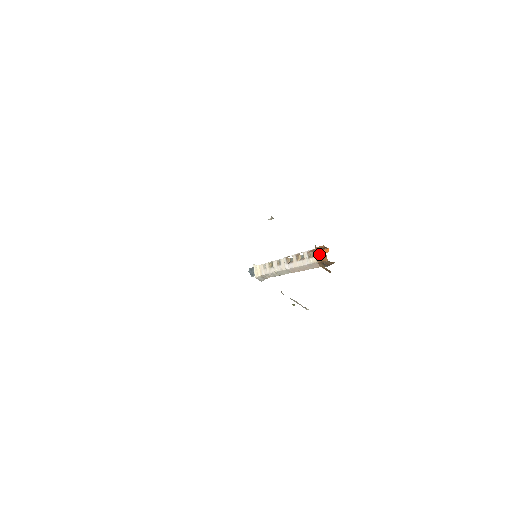
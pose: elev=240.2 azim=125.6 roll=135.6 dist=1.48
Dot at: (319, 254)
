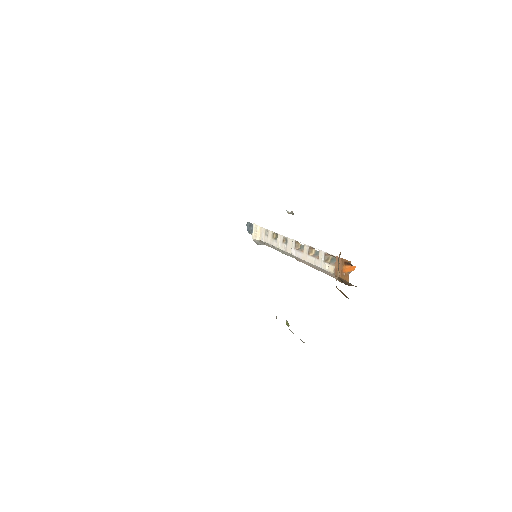
Dot at: (340, 267)
